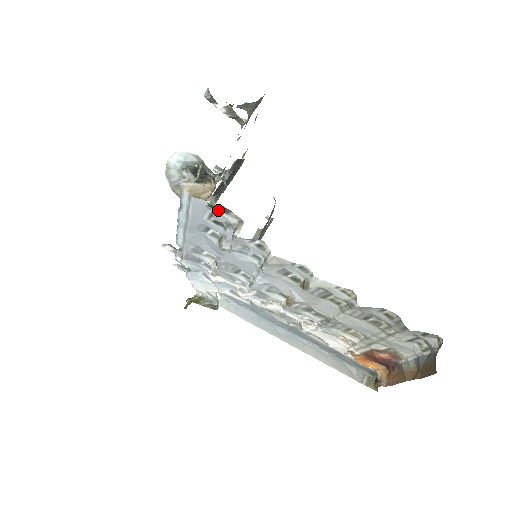
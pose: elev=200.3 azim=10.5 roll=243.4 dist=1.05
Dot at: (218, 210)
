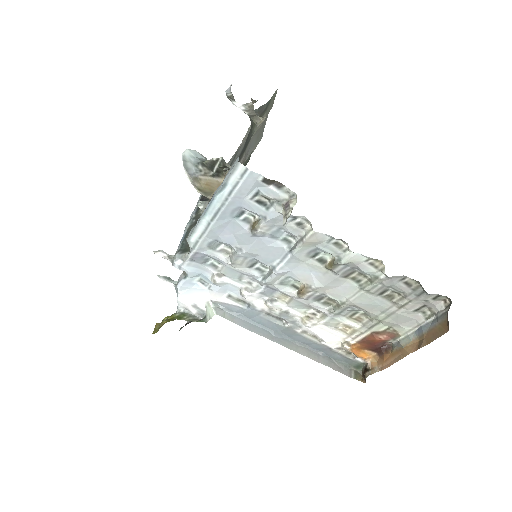
Dot at: (270, 185)
